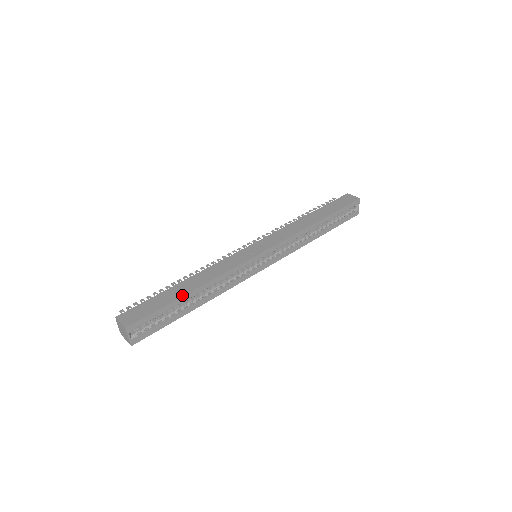
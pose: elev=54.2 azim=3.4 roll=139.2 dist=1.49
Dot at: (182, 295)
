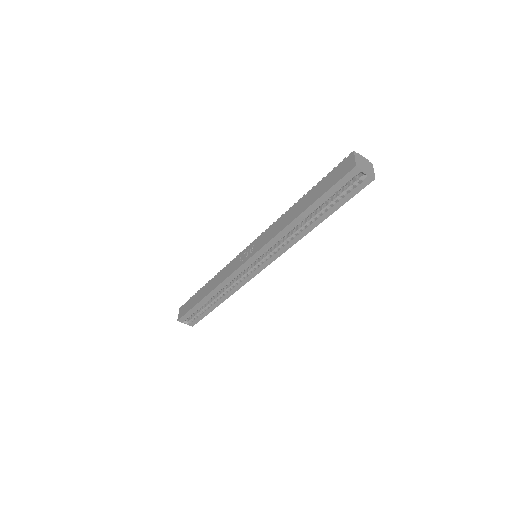
Dot at: (200, 300)
